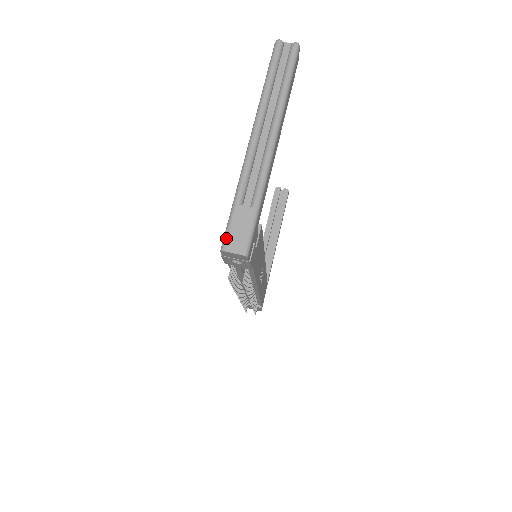
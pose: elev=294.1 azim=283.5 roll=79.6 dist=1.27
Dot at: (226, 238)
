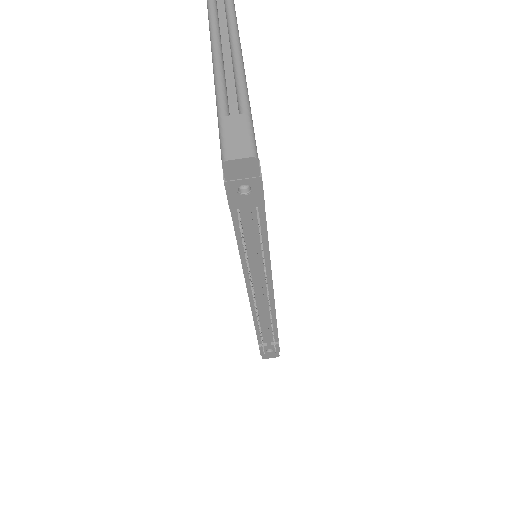
Dot at: (224, 148)
